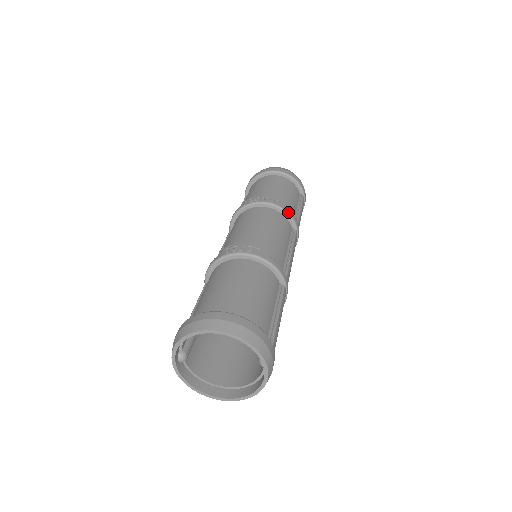
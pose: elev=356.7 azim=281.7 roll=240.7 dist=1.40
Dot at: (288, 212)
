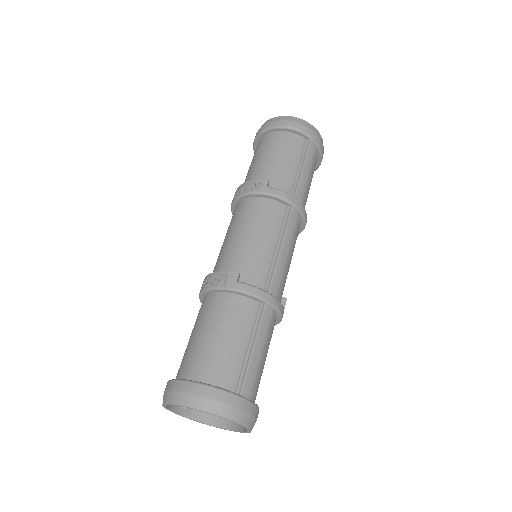
Dot at: (273, 194)
